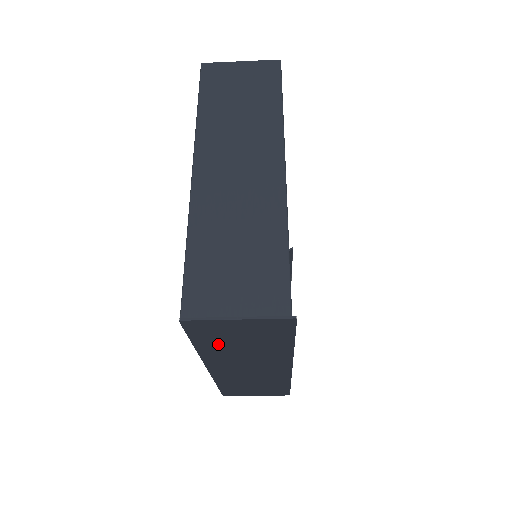
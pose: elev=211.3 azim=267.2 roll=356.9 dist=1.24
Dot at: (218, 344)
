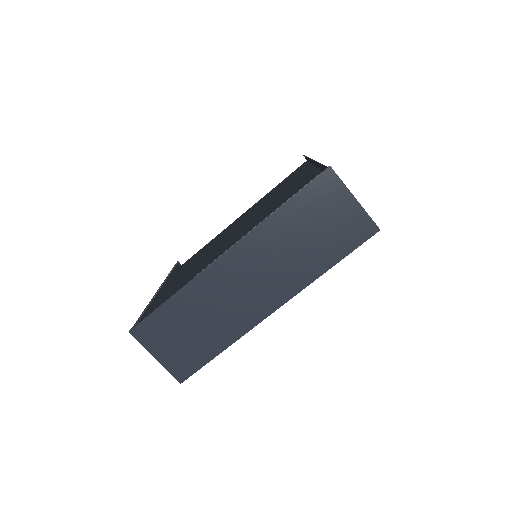
Dot at: (297, 219)
